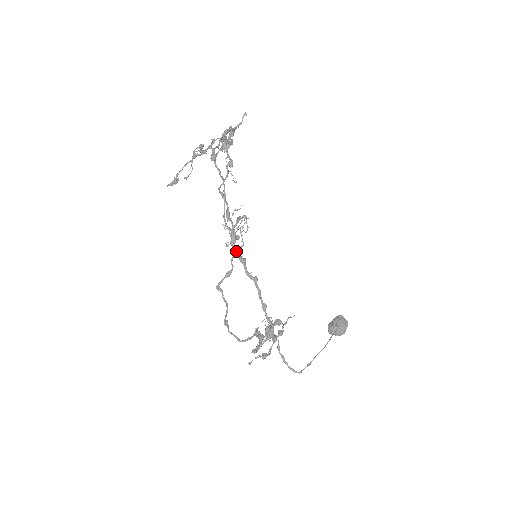
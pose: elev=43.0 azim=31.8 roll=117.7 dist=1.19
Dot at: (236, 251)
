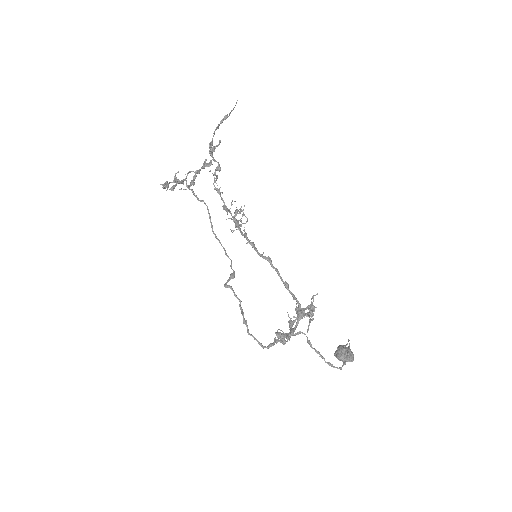
Dot at: (243, 234)
